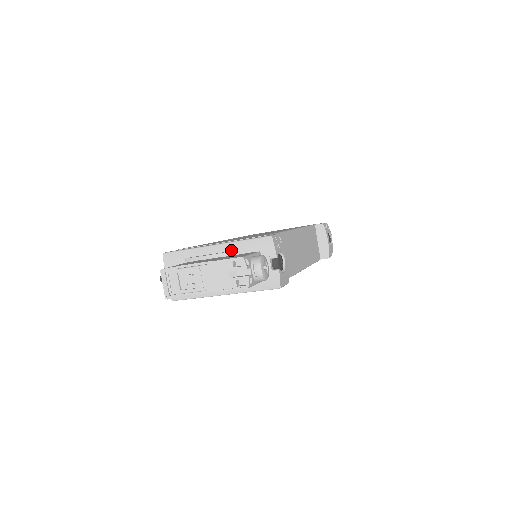
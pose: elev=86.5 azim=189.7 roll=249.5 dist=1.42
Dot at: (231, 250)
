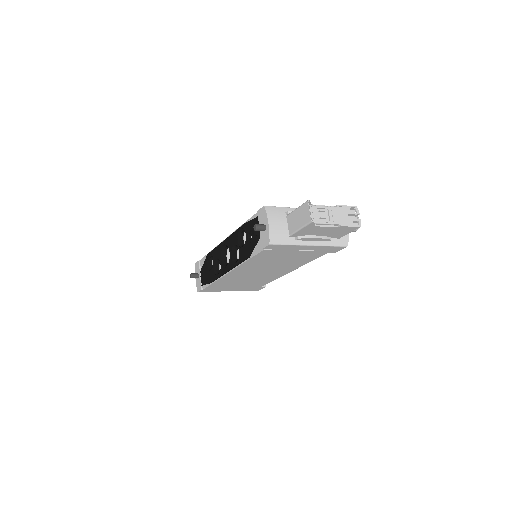
Dot at: occluded
